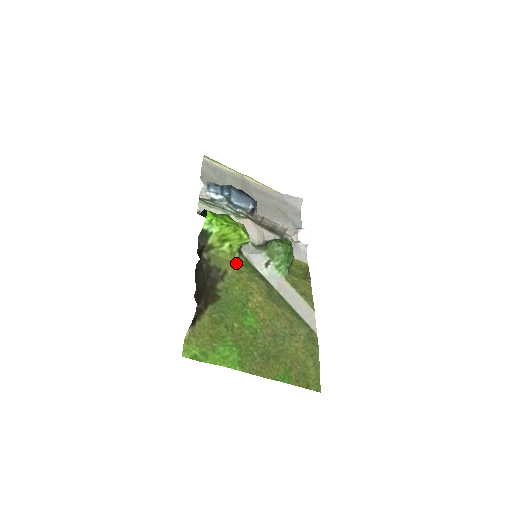
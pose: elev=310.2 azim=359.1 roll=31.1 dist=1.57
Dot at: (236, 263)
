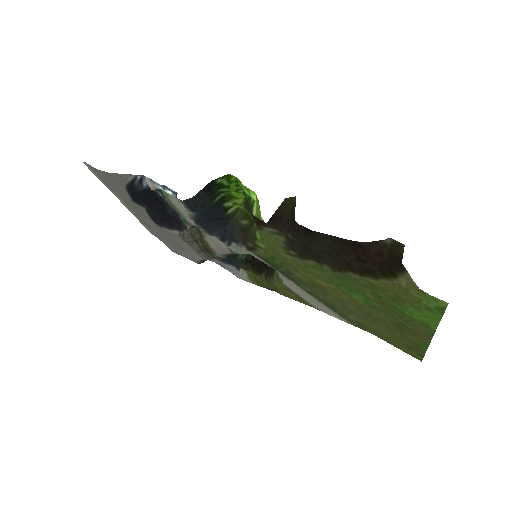
Dot at: (272, 252)
